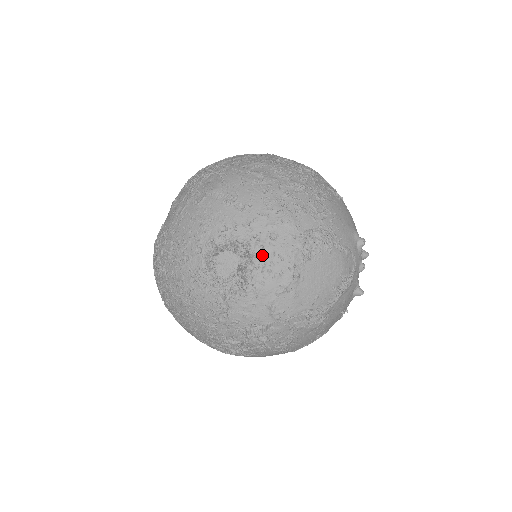
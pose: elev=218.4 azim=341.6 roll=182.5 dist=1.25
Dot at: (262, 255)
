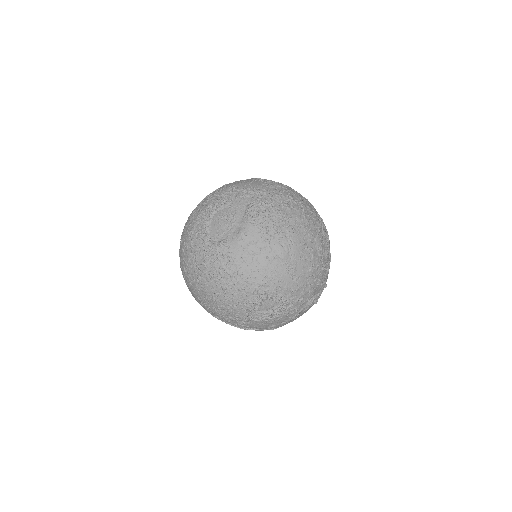
Dot at: (289, 308)
